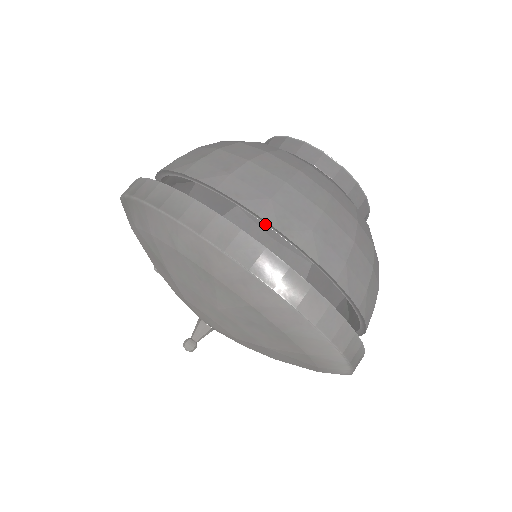
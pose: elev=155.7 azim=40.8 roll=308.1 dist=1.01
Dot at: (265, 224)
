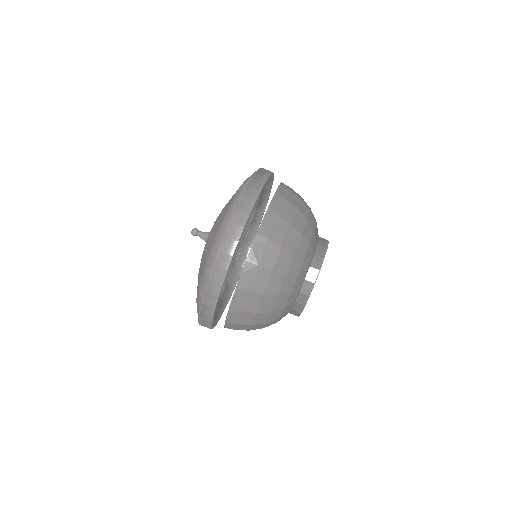
Dot at: occluded
